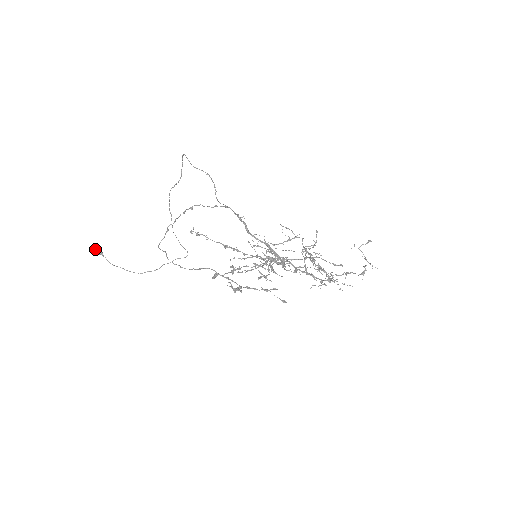
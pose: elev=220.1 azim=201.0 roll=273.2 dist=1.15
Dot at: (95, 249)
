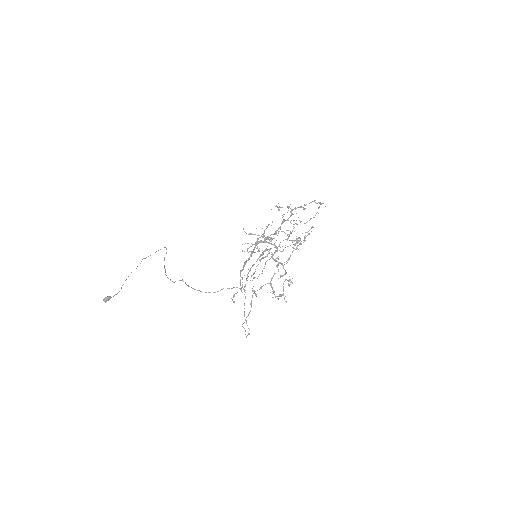
Dot at: (105, 302)
